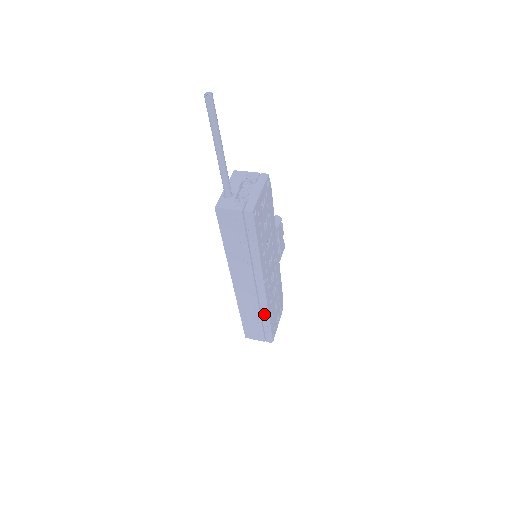
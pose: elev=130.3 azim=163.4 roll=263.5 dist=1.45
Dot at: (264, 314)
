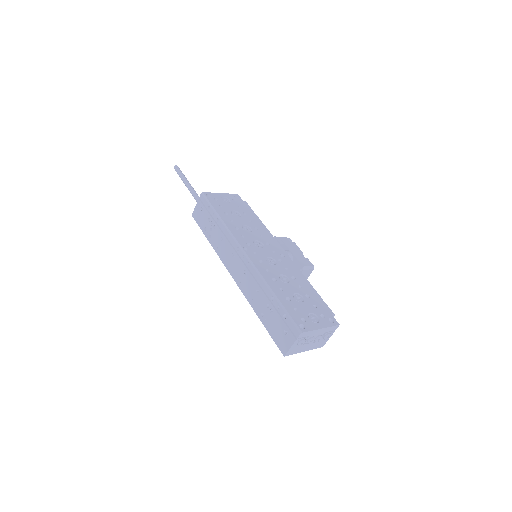
Dot at: (266, 289)
